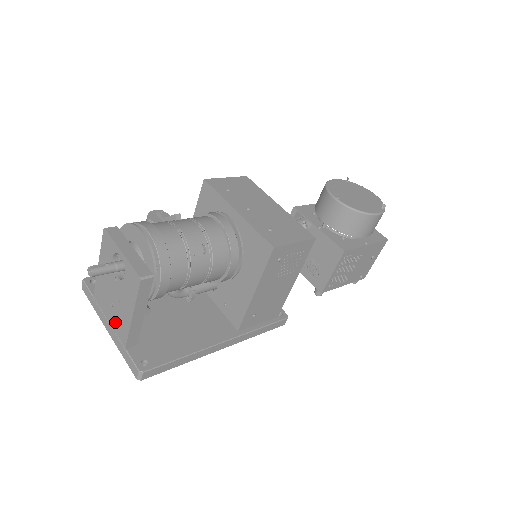
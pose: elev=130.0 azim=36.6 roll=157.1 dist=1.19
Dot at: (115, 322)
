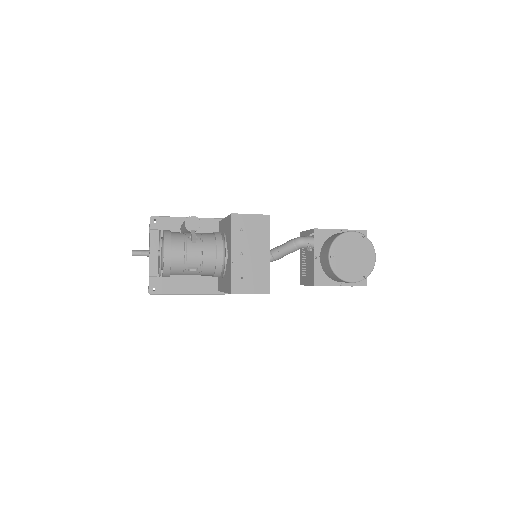
Dot at: occluded
